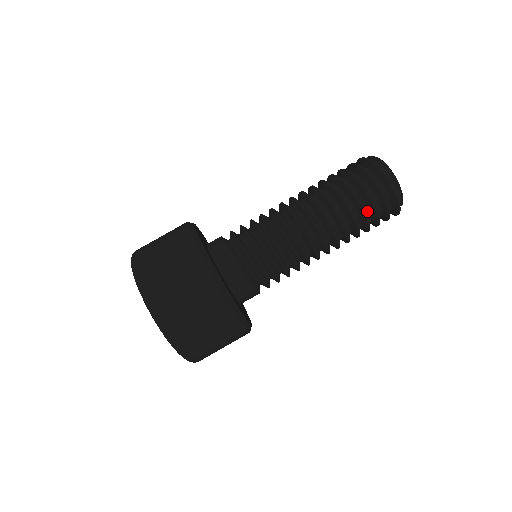
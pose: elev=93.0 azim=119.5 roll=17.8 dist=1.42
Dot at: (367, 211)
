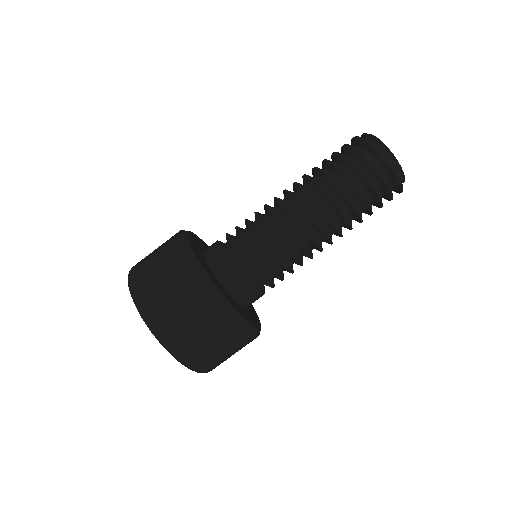
Dot at: (365, 192)
